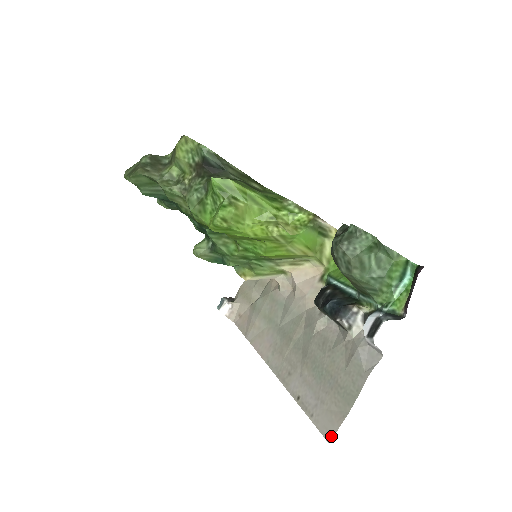
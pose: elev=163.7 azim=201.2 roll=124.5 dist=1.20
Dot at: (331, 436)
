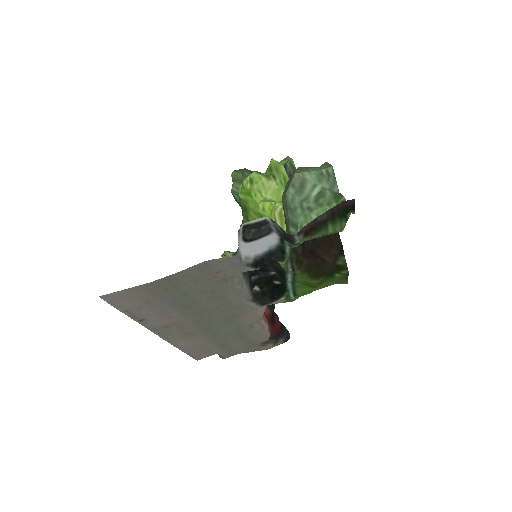
Dot at: (109, 294)
